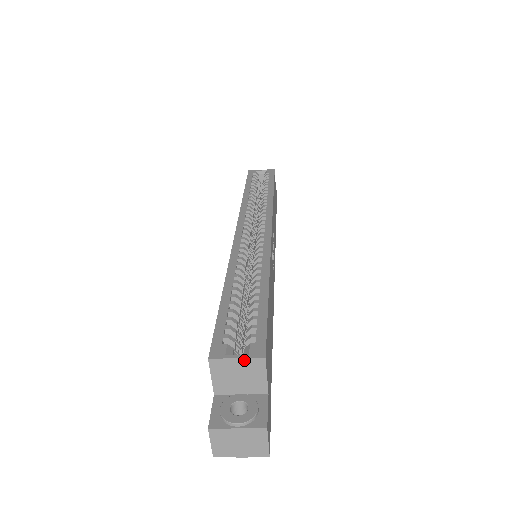
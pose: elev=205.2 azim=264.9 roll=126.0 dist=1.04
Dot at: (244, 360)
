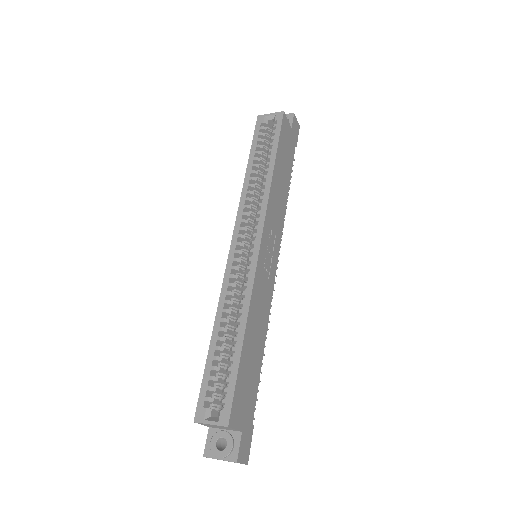
Dot at: (216, 425)
